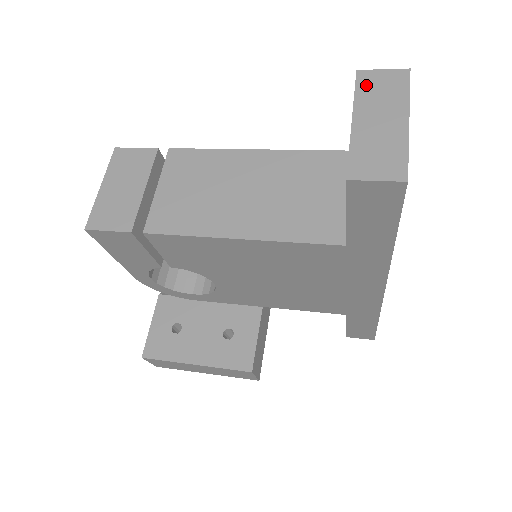
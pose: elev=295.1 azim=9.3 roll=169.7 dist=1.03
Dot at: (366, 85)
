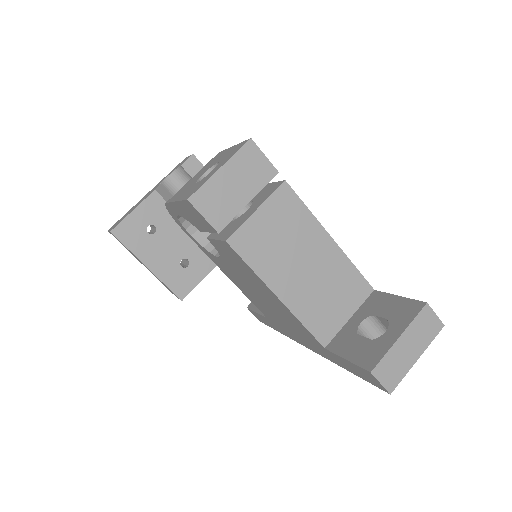
Dot at: (422, 318)
